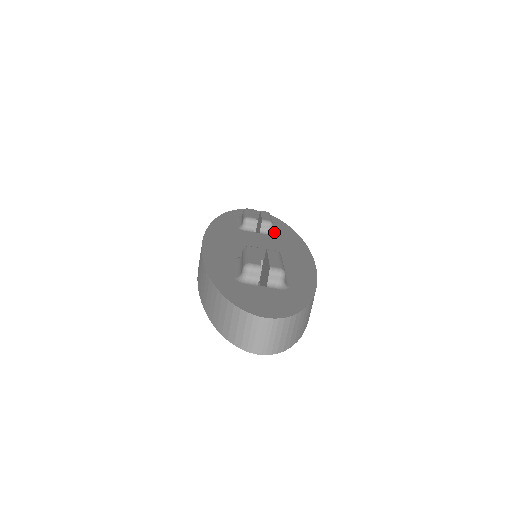
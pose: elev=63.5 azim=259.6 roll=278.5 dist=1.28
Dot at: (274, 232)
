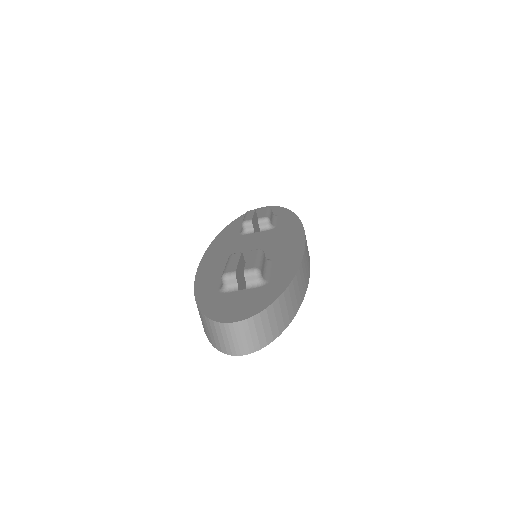
Dot at: (274, 225)
